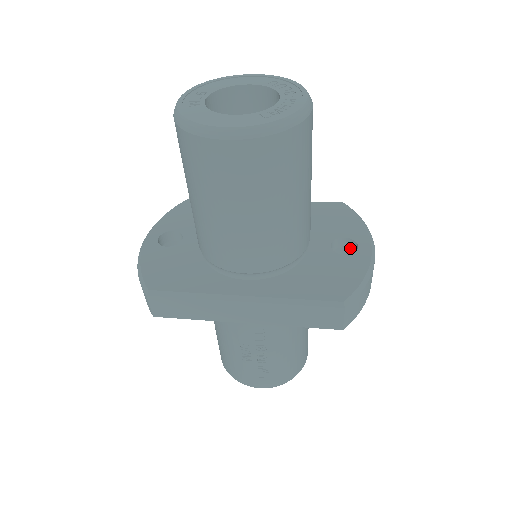
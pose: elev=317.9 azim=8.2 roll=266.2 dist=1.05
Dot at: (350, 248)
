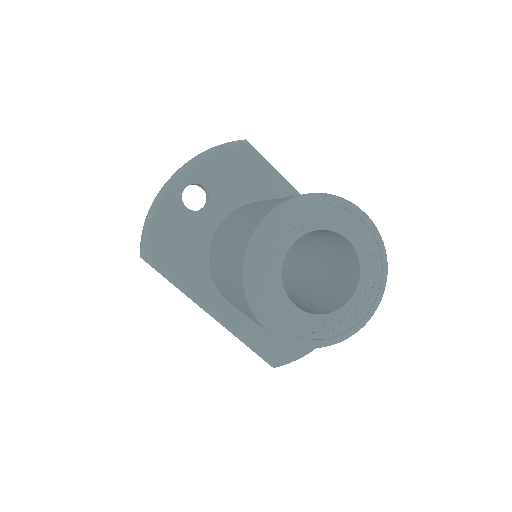
Dot at: occluded
